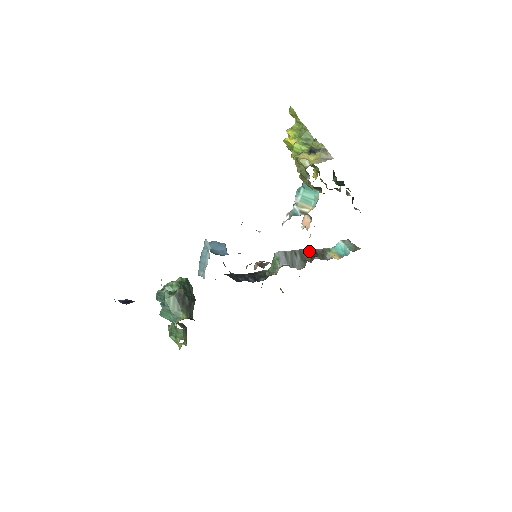
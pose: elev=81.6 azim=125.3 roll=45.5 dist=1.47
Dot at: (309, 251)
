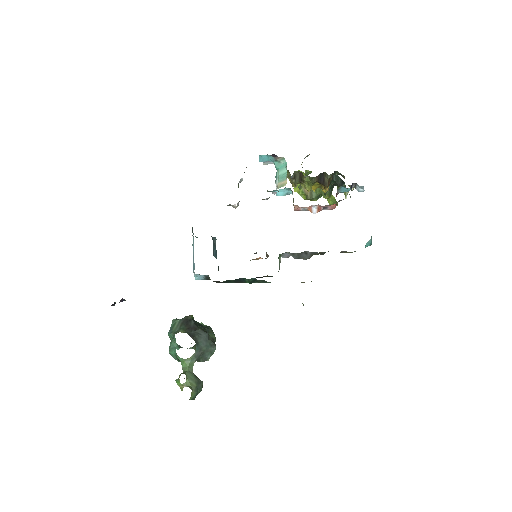
Dot at: occluded
